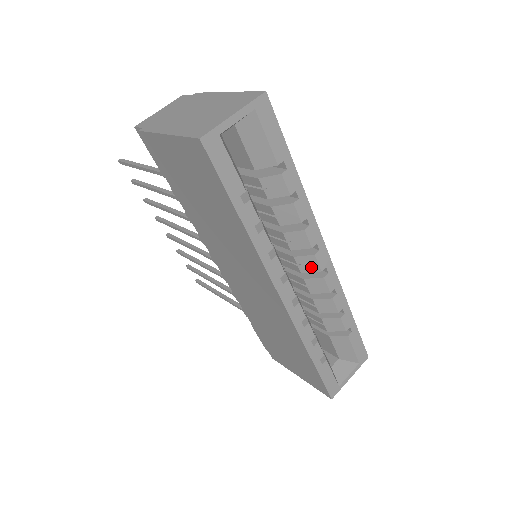
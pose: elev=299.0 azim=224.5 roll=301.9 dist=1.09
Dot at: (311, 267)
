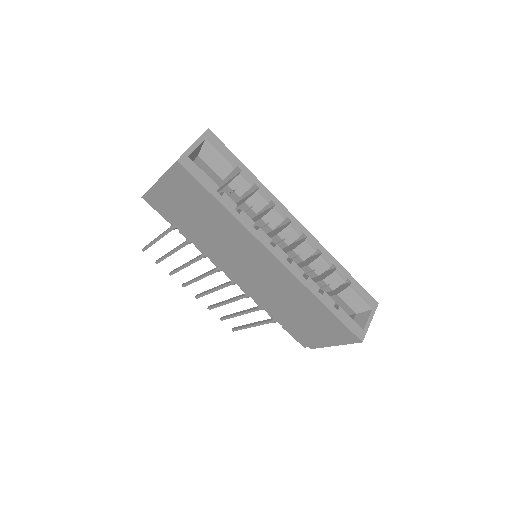
Dot at: (292, 236)
